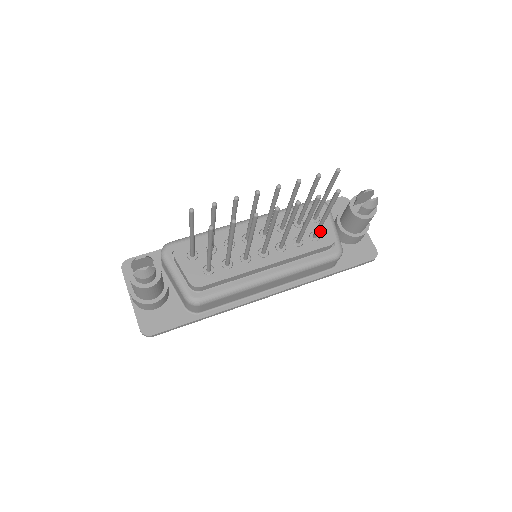
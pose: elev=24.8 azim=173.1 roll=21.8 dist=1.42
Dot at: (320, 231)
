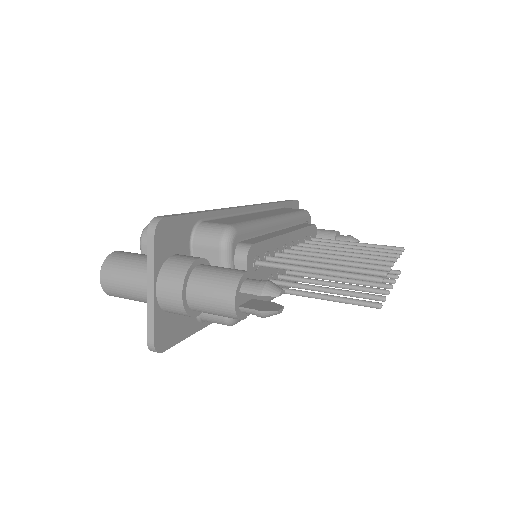
Dot at: occluded
